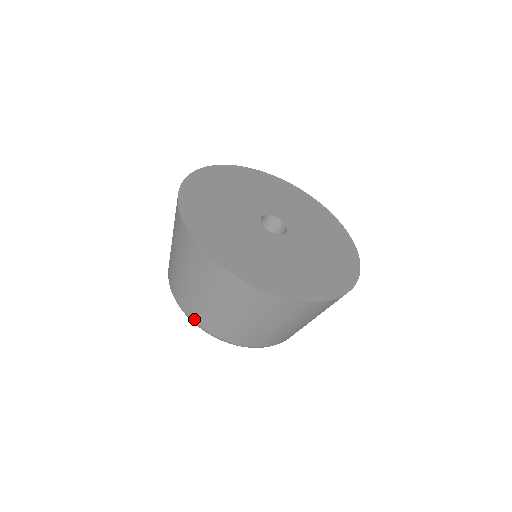
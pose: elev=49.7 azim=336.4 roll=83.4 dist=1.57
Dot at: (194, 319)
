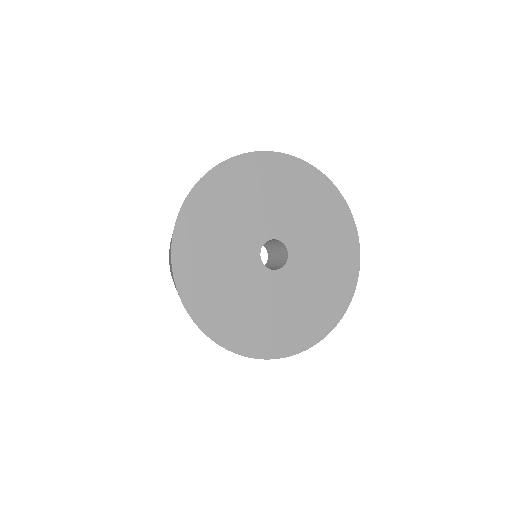
Dot at: occluded
